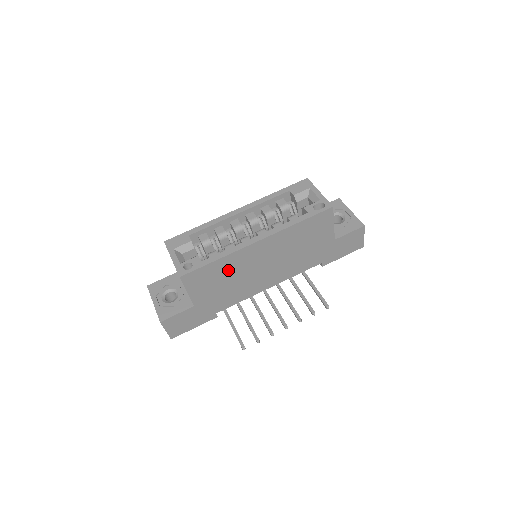
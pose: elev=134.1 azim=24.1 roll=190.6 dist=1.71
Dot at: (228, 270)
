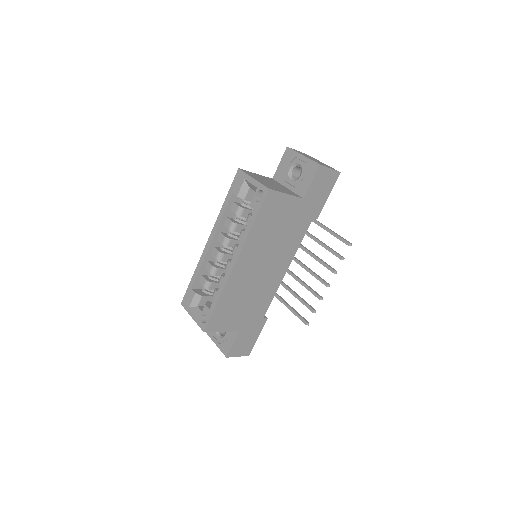
Dot at: (236, 296)
